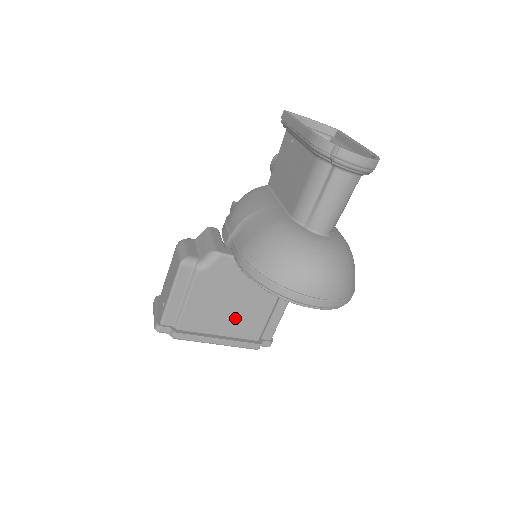
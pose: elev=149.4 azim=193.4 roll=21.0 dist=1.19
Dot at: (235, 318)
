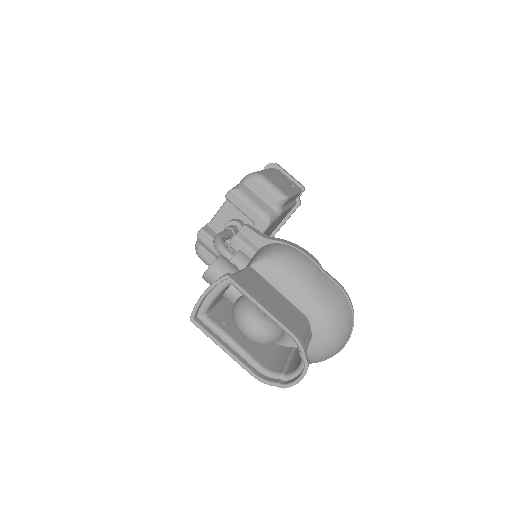
Dot at: (273, 229)
